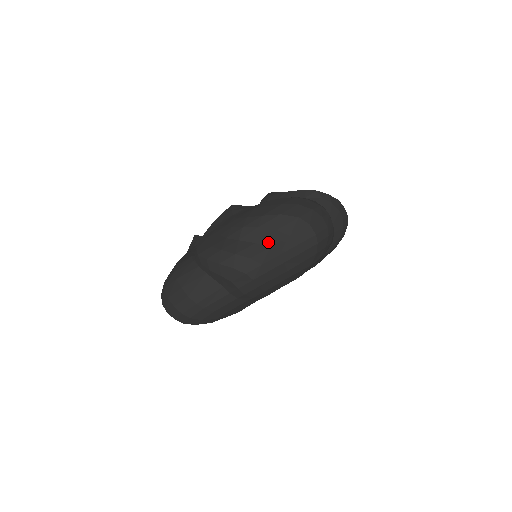
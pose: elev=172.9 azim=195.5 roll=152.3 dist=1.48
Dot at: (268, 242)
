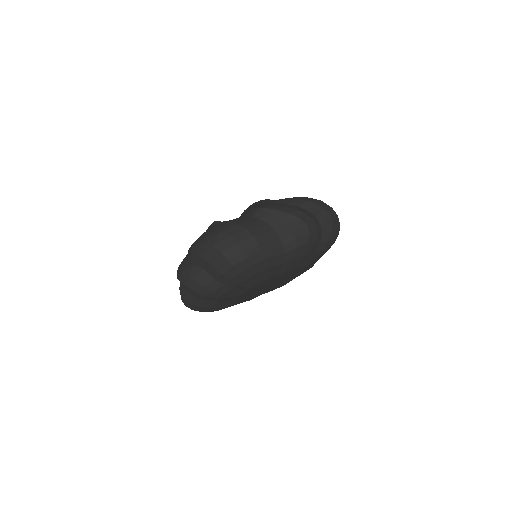
Dot at: (200, 265)
